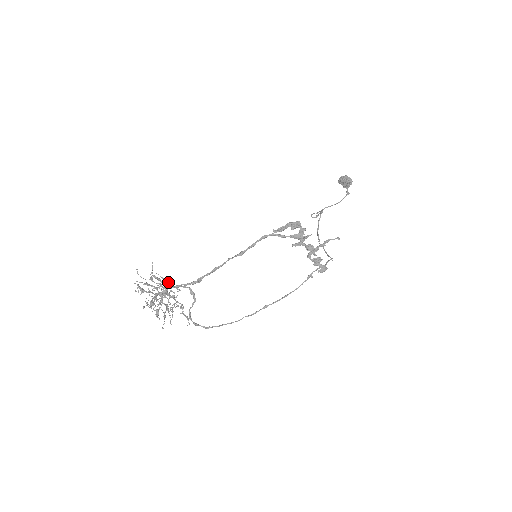
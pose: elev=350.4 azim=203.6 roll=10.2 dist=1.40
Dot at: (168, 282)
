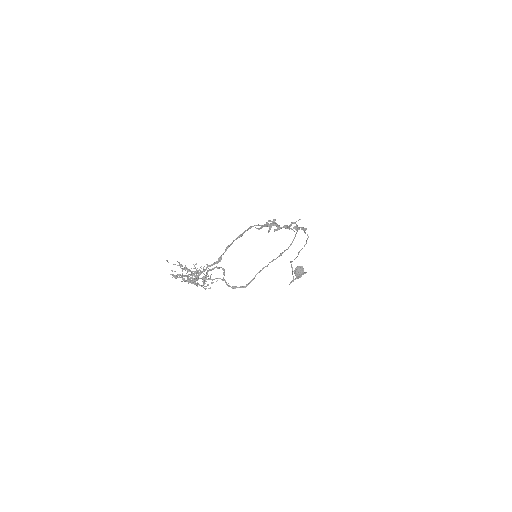
Dot at: occluded
